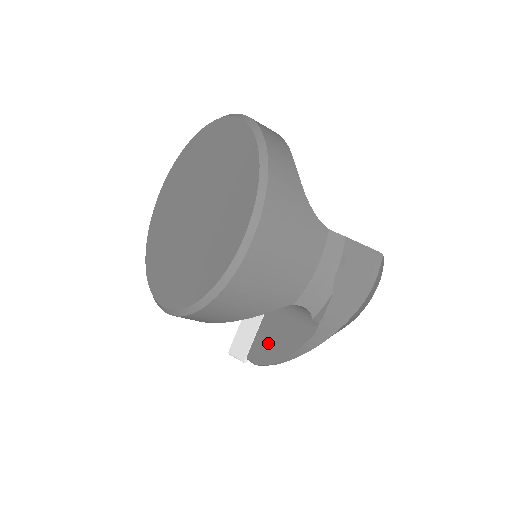
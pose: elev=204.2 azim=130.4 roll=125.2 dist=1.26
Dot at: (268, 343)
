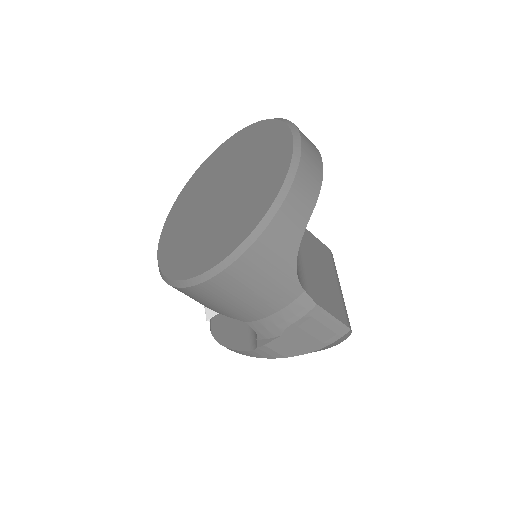
Dot at: (227, 324)
